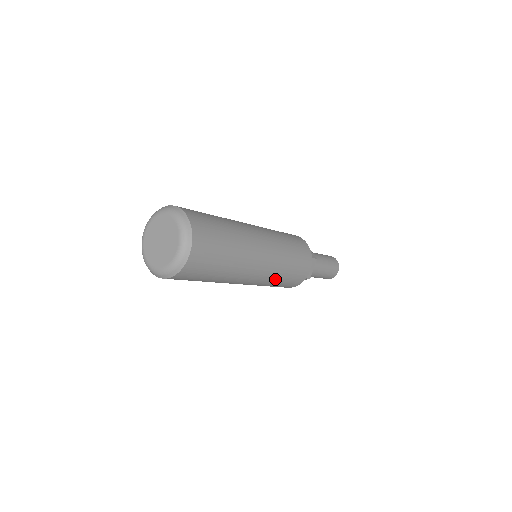
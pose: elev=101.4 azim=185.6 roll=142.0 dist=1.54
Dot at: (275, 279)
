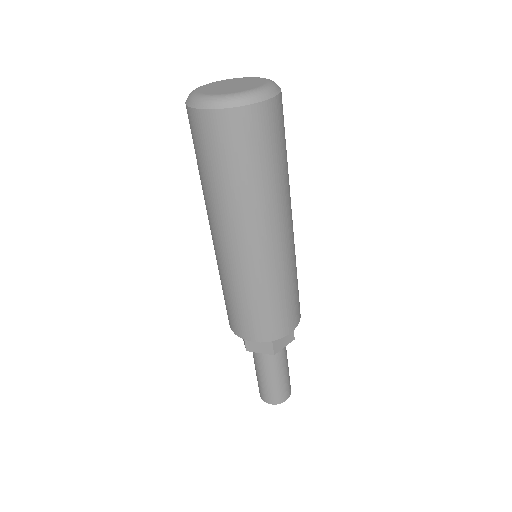
Dot at: (265, 287)
